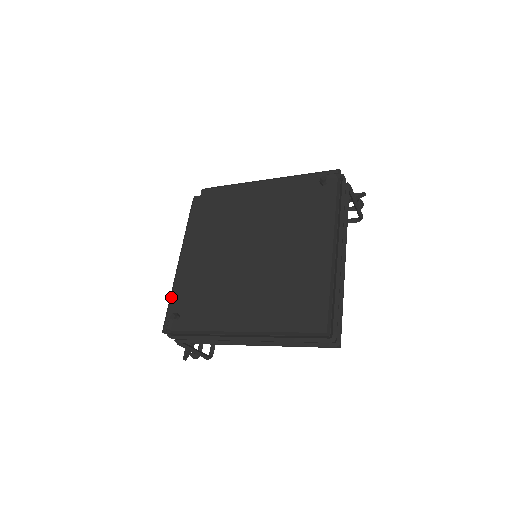
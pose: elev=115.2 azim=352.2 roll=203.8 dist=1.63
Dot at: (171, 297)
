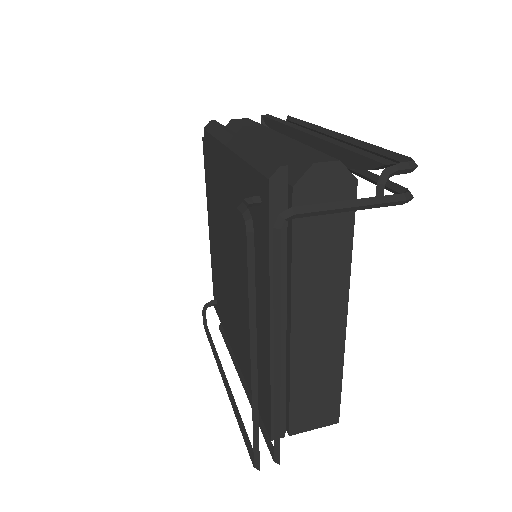
Dot at: (212, 275)
